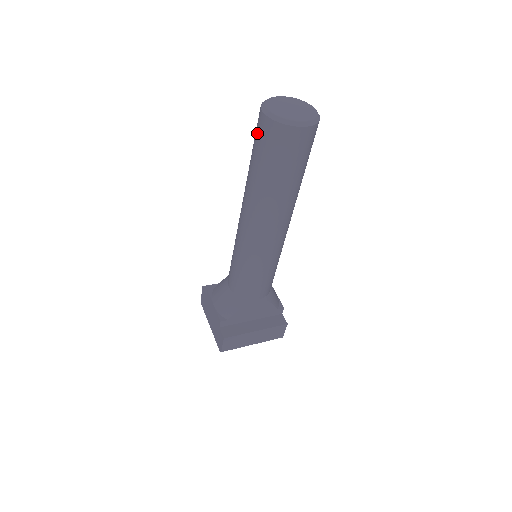
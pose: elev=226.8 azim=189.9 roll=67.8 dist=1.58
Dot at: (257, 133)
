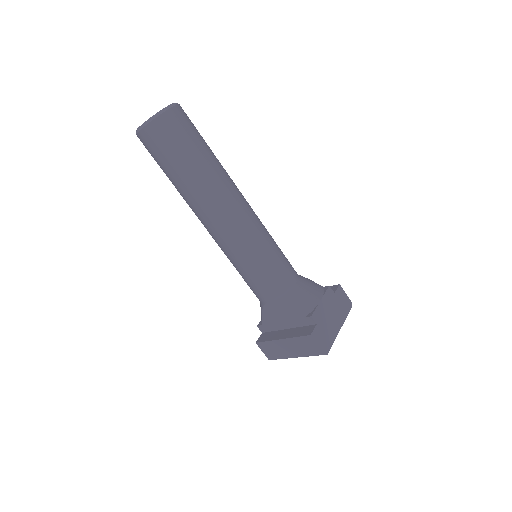
Dot at: occluded
